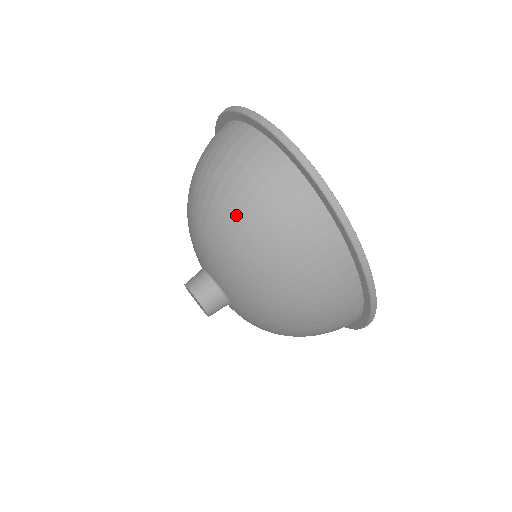
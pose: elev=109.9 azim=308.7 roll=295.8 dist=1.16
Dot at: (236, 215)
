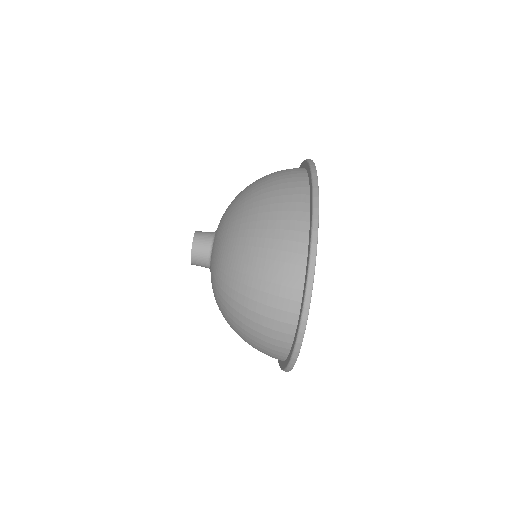
Dot at: (236, 327)
